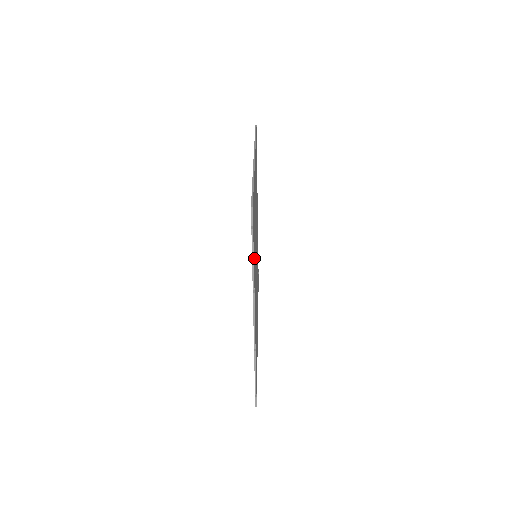
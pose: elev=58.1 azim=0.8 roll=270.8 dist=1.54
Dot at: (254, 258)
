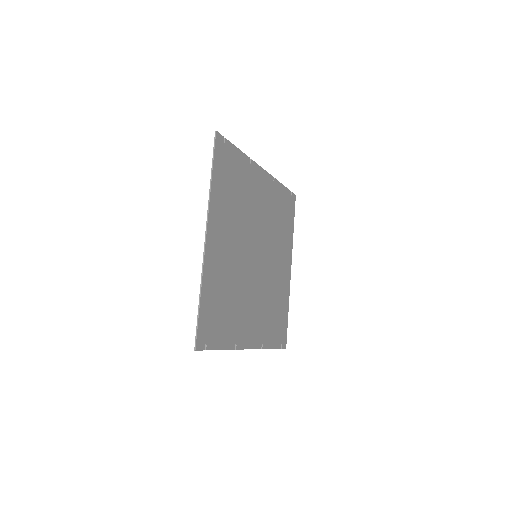
Dot at: (227, 330)
